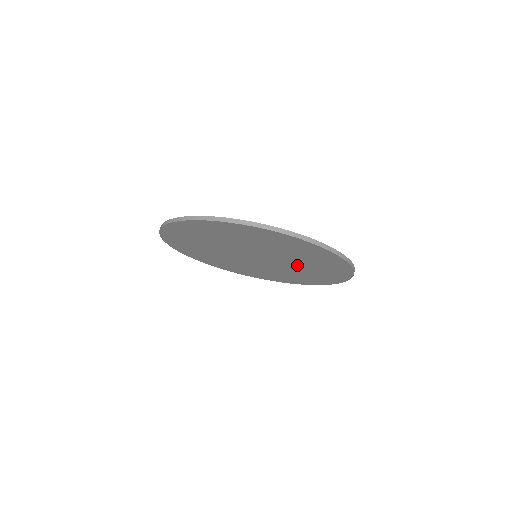
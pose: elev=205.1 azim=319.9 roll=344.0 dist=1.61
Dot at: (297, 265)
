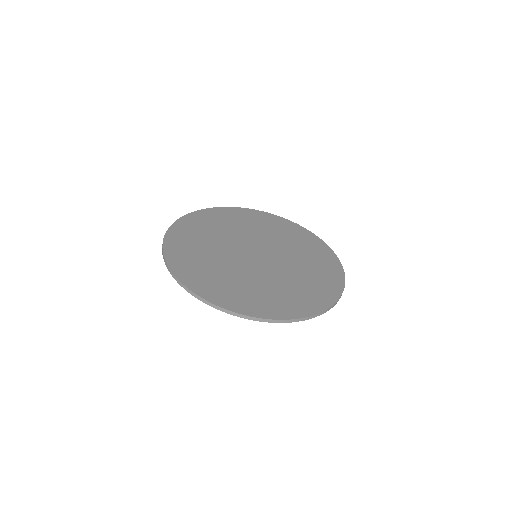
Dot at: occluded
